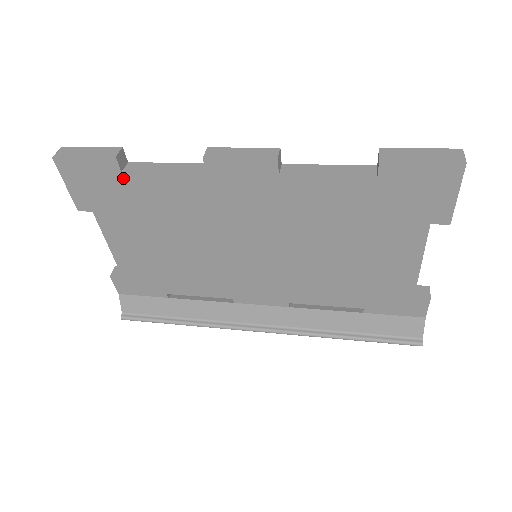
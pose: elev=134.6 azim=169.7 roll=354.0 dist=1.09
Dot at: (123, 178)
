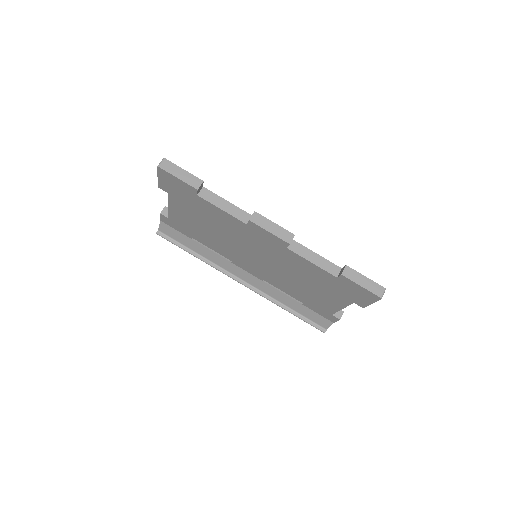
Dot at: (196, 197)
